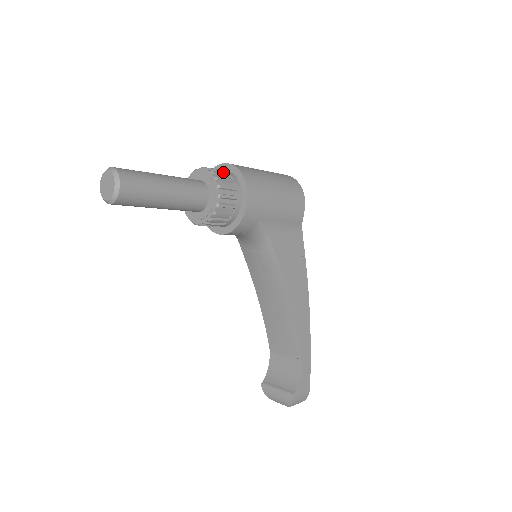
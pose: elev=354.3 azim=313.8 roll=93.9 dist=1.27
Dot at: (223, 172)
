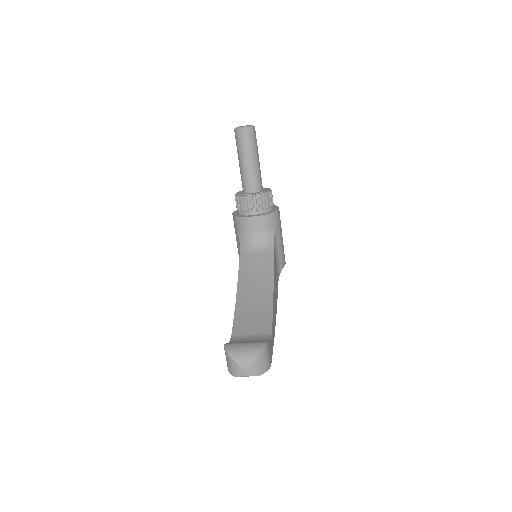
Dot at: occluded
